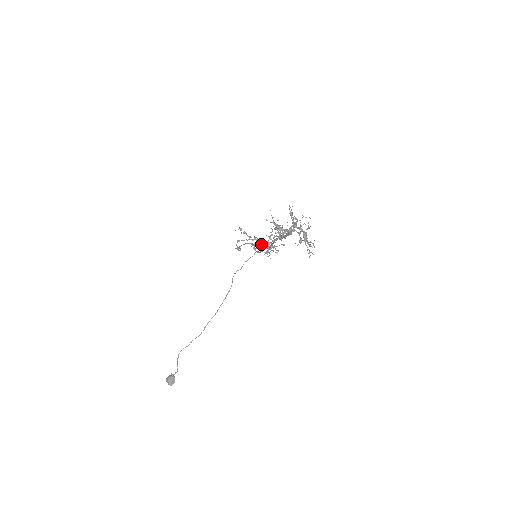
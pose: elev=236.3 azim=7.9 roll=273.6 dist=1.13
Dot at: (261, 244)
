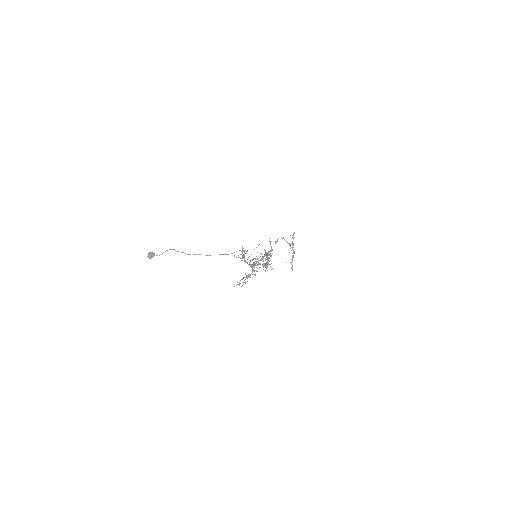
Dot at: (266, 254)
